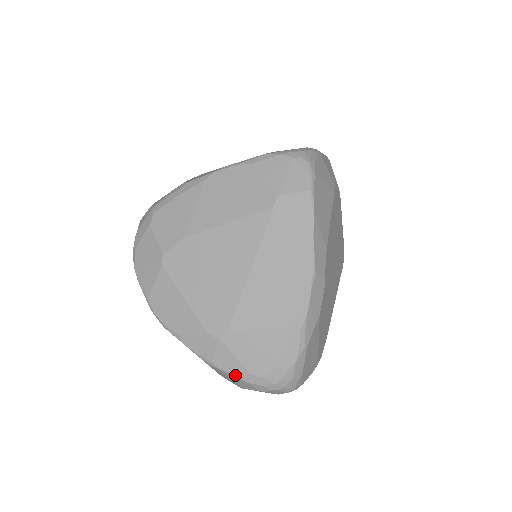
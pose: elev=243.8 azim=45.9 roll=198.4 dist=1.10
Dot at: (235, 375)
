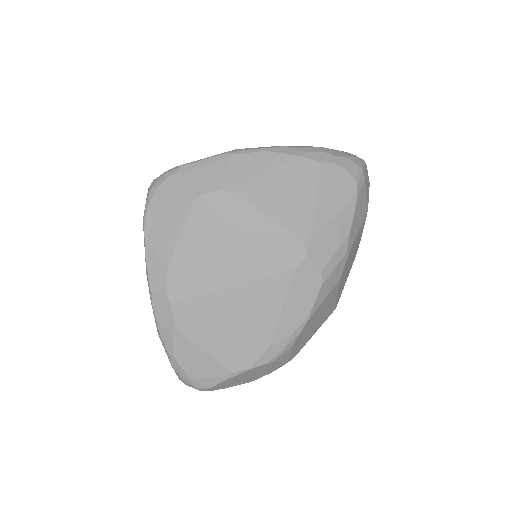
Dot at: occluded
